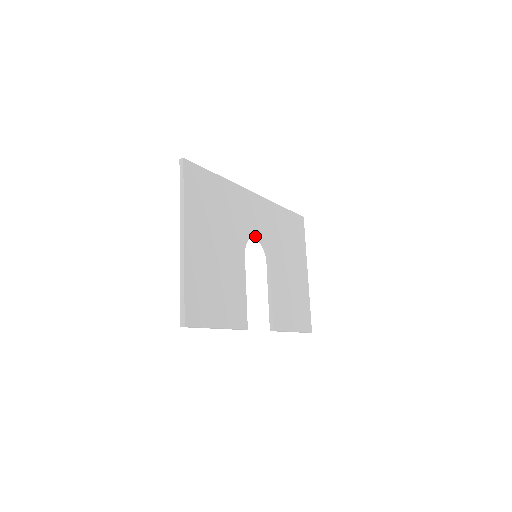
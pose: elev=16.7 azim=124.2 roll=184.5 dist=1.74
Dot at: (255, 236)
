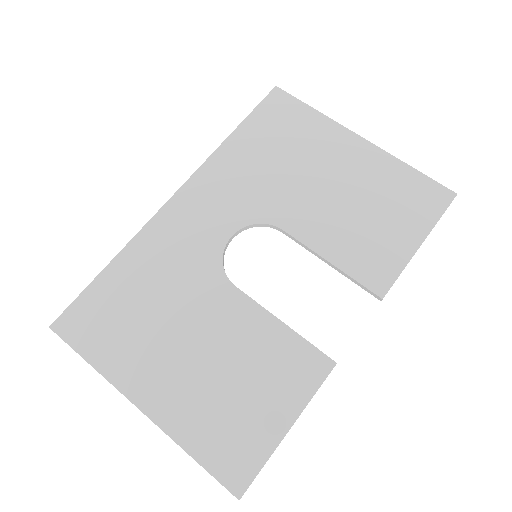
Dot at: (227, 240)
